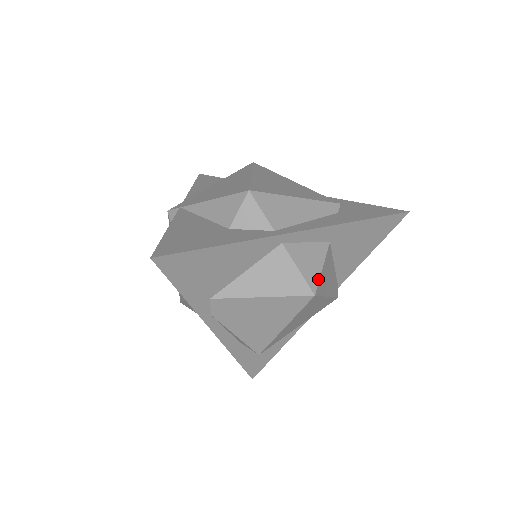
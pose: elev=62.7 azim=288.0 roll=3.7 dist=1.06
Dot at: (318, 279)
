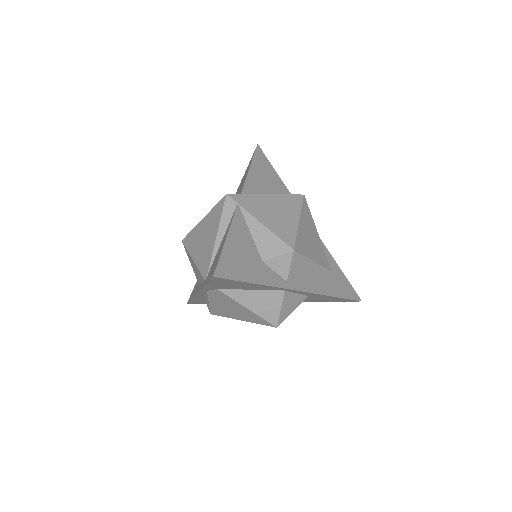
Dot at: occluded
